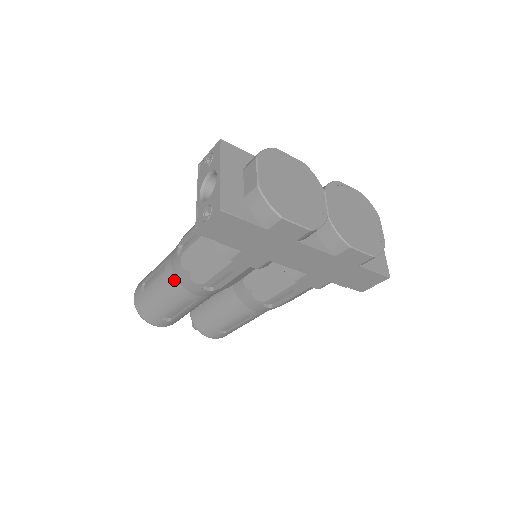
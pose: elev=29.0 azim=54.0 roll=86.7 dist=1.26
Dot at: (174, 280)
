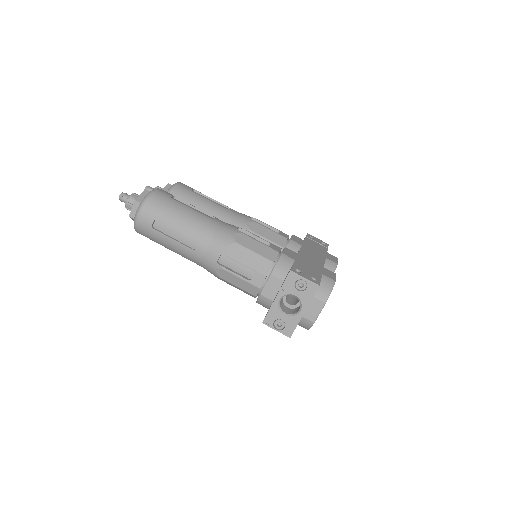
Dot at: (199, 262)
